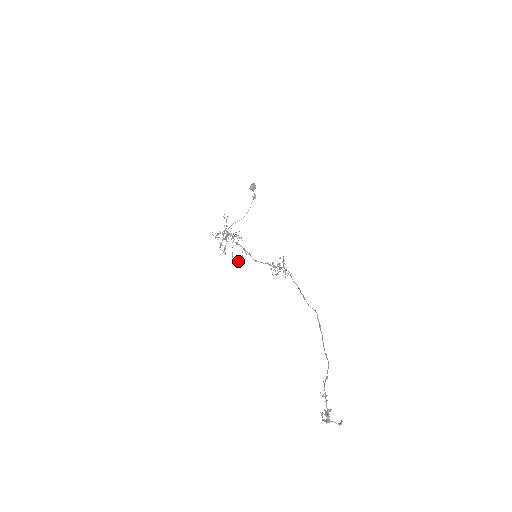
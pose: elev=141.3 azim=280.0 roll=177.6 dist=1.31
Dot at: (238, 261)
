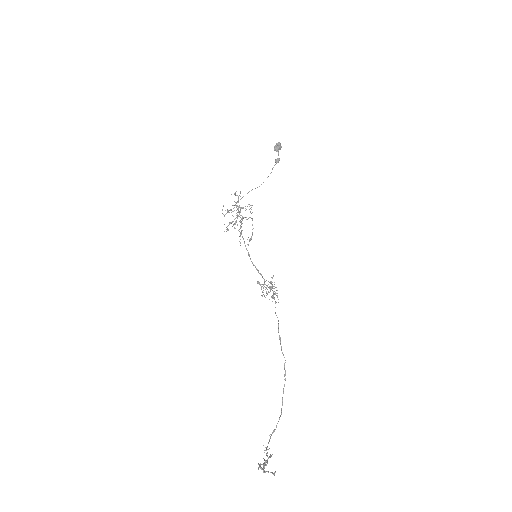
Dot at: (248, 237)
